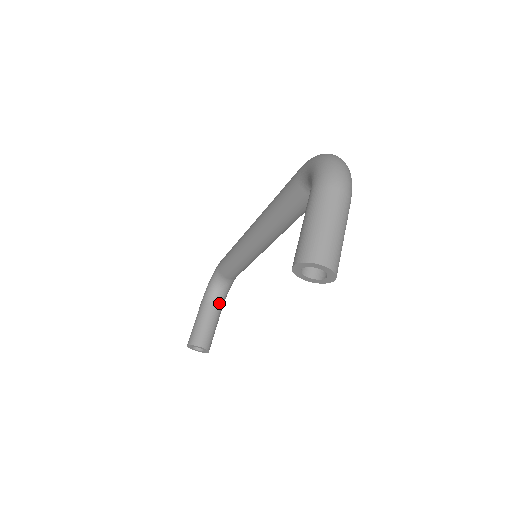
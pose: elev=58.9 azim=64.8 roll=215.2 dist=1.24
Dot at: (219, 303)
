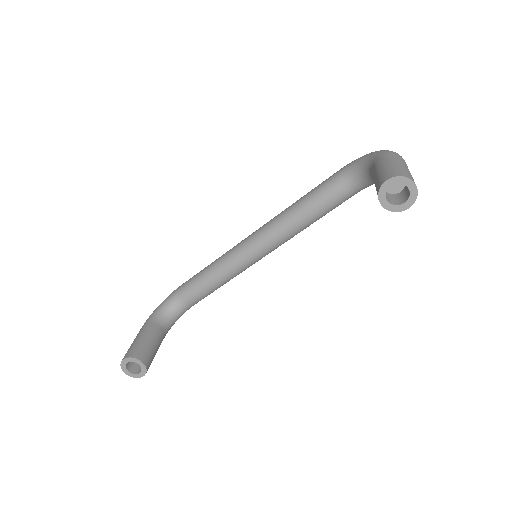
Dot at: (165, 329)
